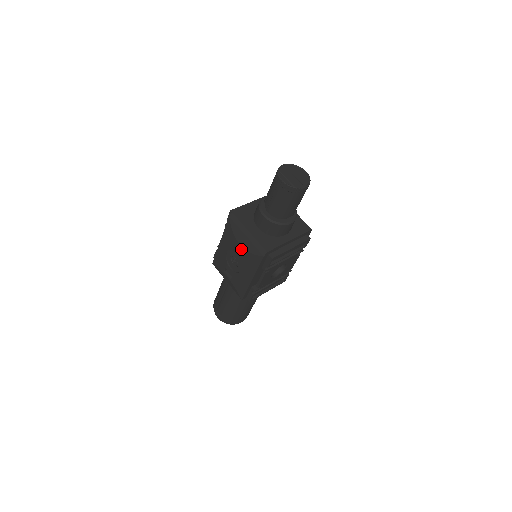
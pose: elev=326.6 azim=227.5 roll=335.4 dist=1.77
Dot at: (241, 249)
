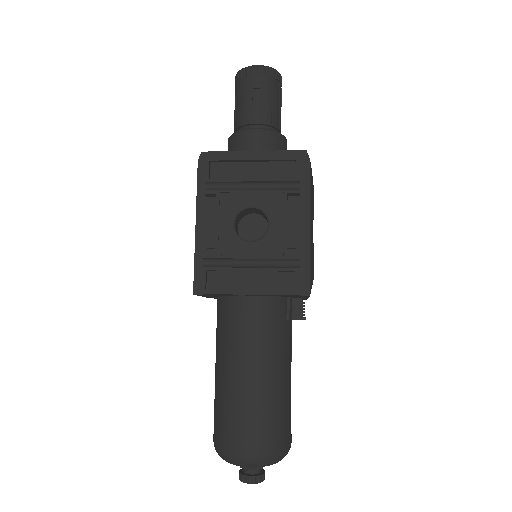
Dot at: occluded
